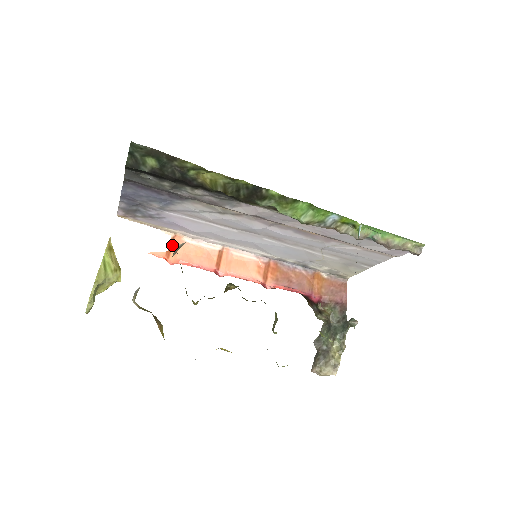
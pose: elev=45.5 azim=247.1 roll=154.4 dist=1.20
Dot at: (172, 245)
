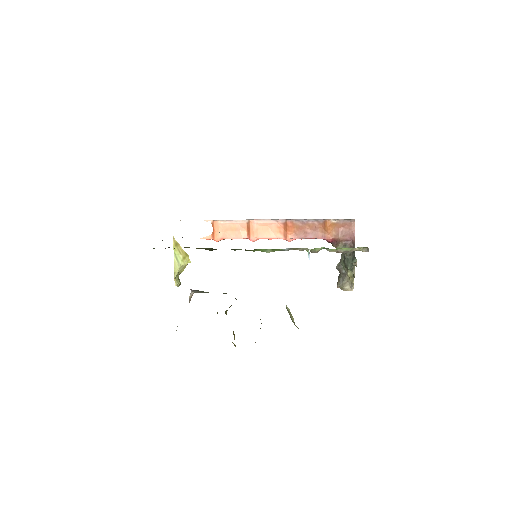
Dot at: (214, 229)
